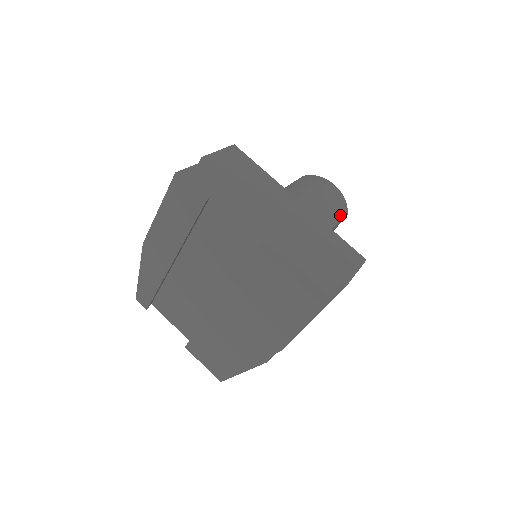
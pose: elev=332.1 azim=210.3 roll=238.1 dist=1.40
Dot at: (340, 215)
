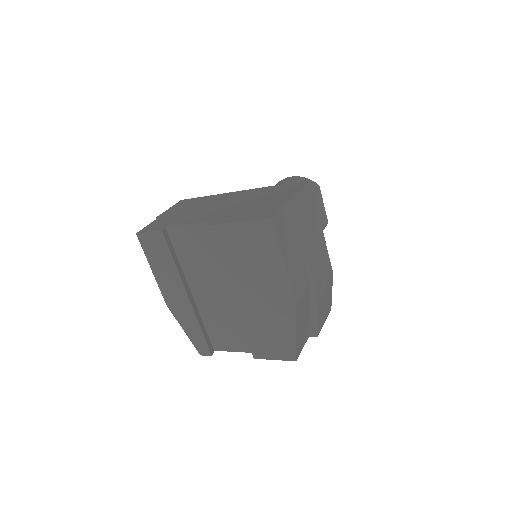
Dot at: occluded
